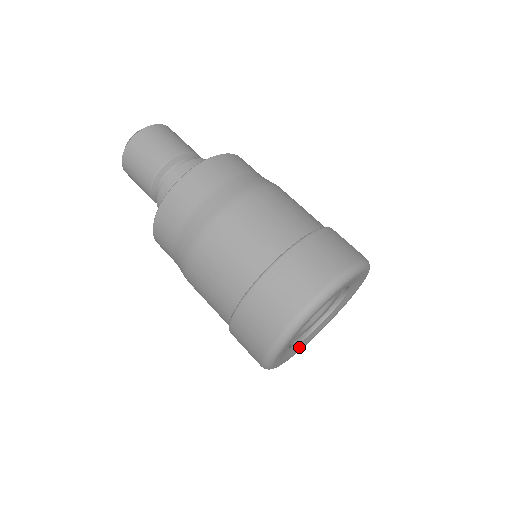
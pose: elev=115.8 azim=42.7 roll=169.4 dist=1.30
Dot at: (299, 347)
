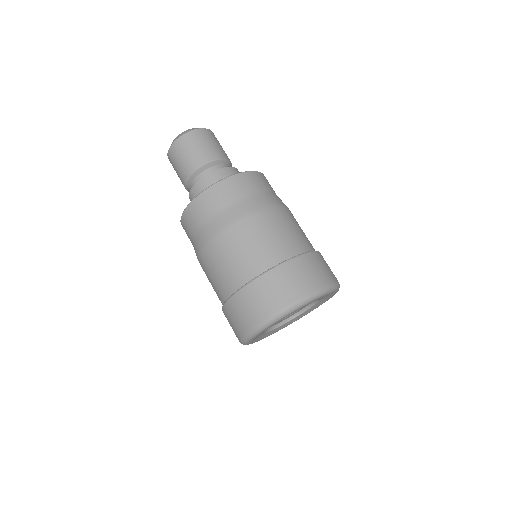
Dot at: (281, 327)
